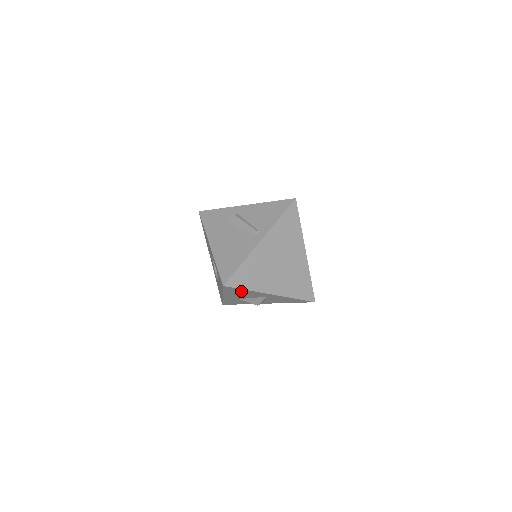
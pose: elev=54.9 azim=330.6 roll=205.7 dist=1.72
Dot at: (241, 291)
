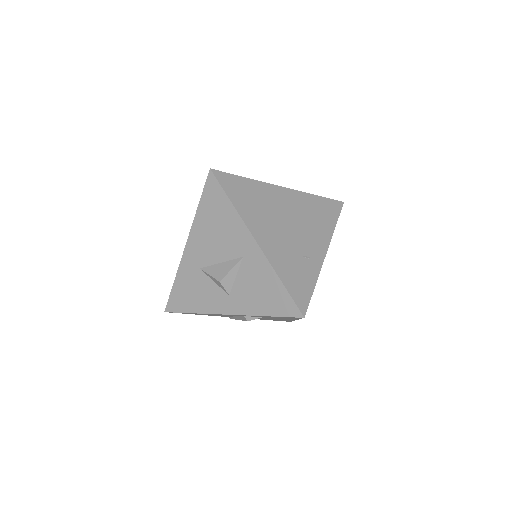
Dot at: (221, 210)
